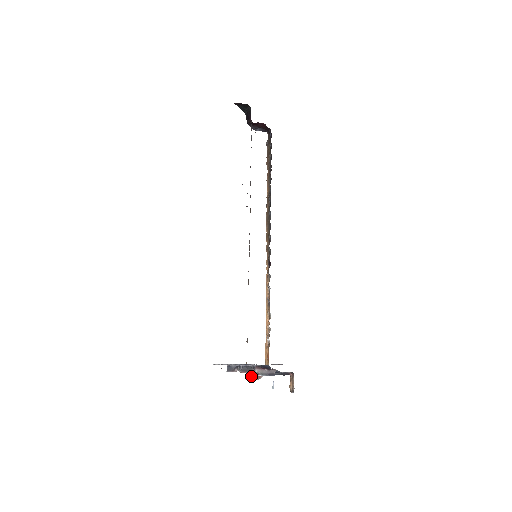
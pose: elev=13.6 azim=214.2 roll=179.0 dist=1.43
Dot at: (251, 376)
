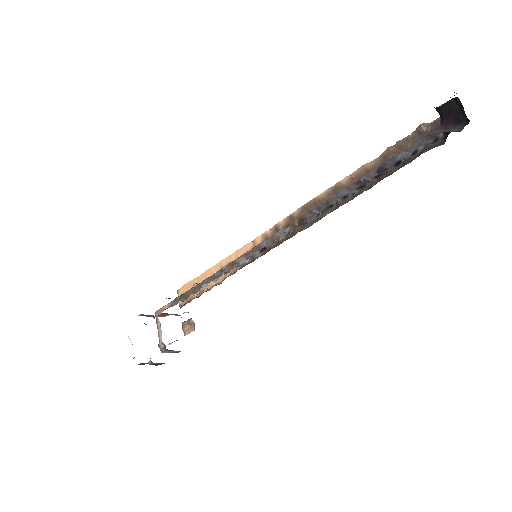
Dot at: (158, 315)
